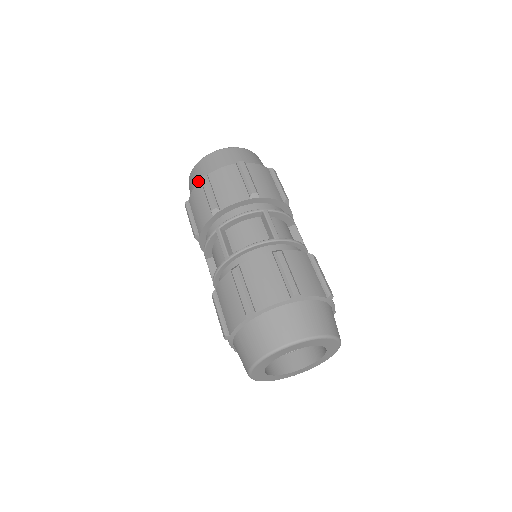
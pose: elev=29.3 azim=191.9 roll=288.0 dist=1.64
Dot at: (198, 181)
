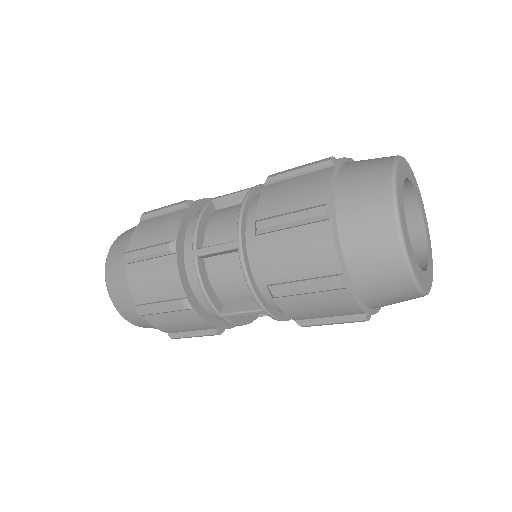
Dot at: (124, 276)
